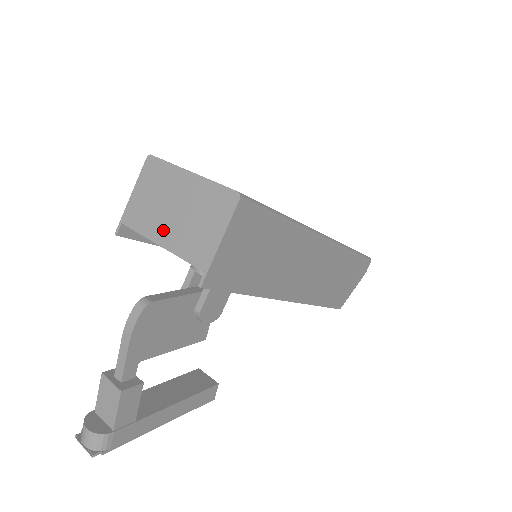
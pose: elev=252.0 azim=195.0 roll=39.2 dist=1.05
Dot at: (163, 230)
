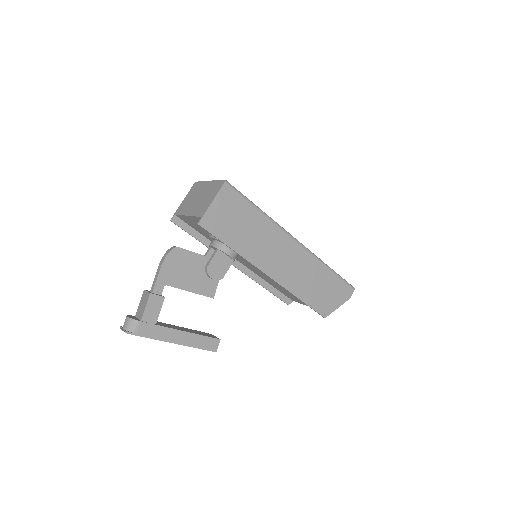
Dot at: (191, 209)
